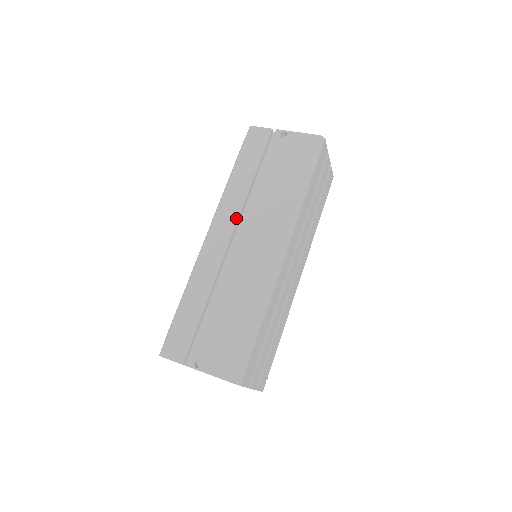
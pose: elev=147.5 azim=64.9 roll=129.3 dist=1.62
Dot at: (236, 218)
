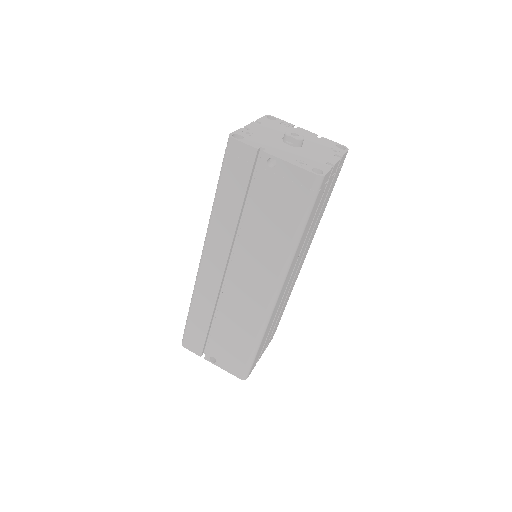
Dot at: (227, 253)
